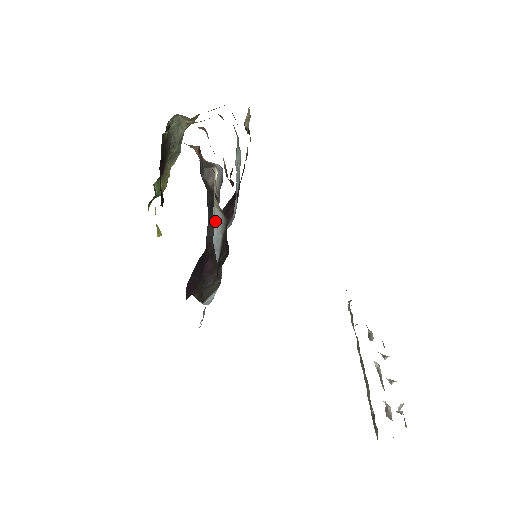
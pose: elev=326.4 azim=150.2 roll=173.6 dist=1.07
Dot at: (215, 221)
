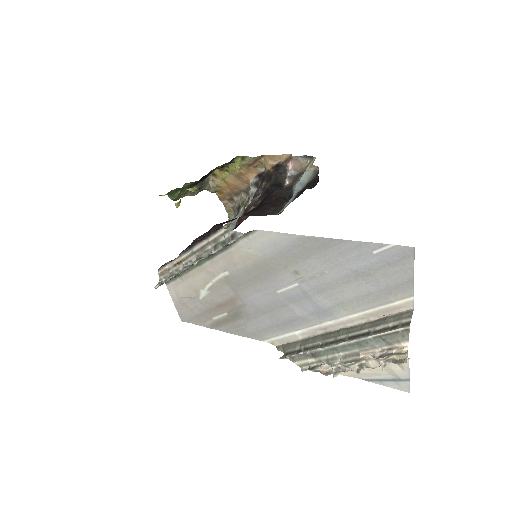
Dot at: (305, 174)
